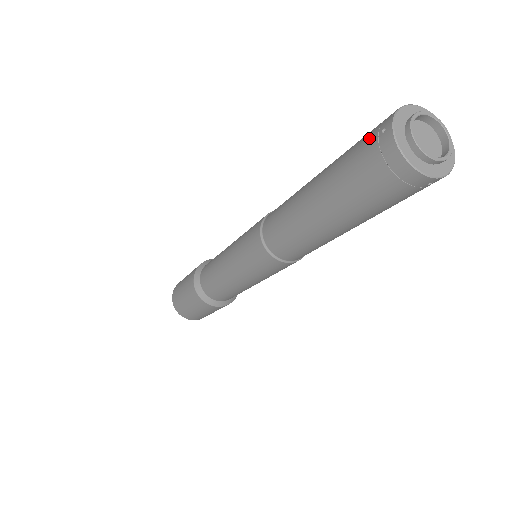
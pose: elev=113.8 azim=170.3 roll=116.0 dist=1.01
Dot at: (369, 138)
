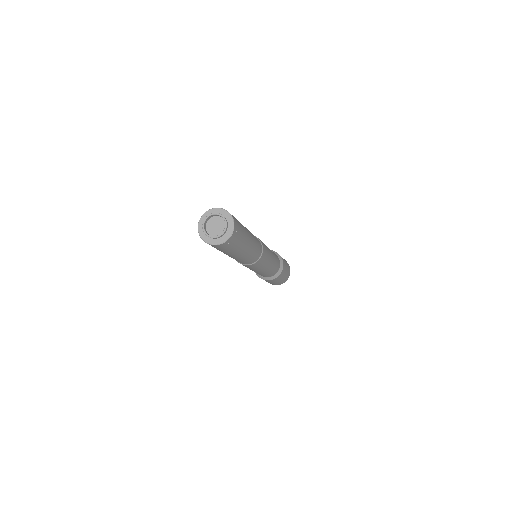
Dot at: occluded
